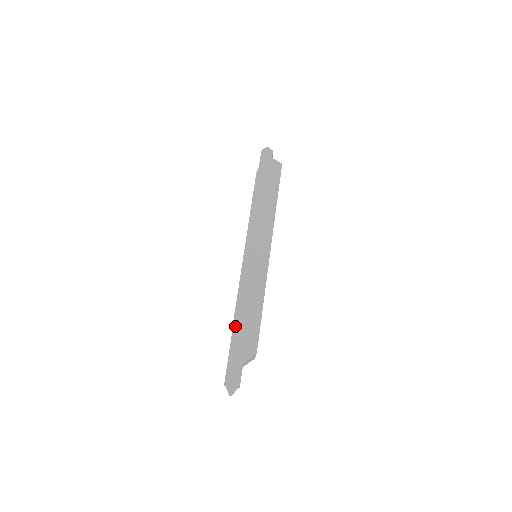
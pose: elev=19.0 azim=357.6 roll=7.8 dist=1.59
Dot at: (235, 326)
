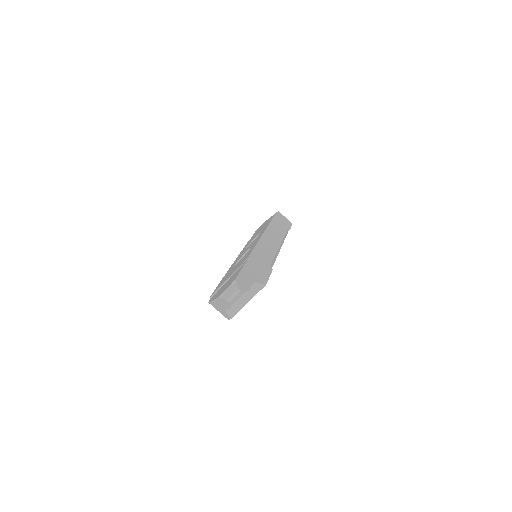
Dot at: (251, 258)
